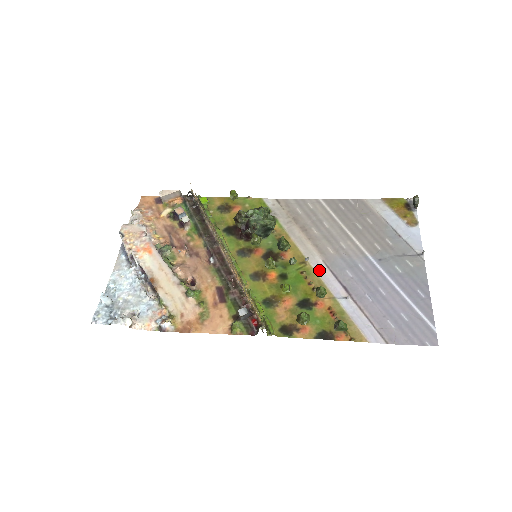
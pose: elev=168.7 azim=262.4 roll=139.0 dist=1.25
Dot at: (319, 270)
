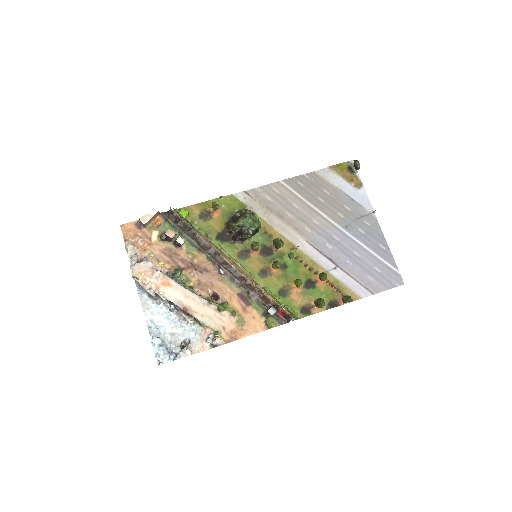
Dot at: (307, 251)
